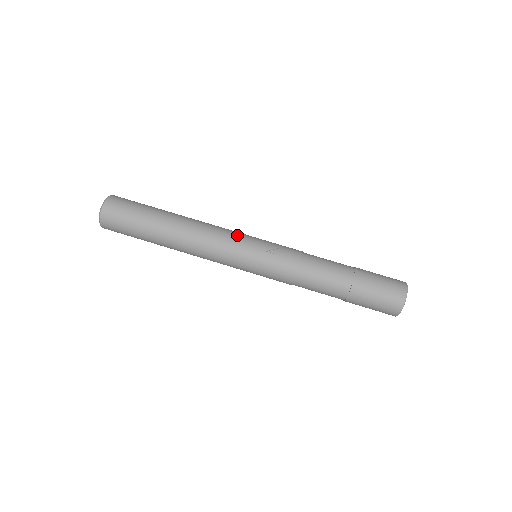
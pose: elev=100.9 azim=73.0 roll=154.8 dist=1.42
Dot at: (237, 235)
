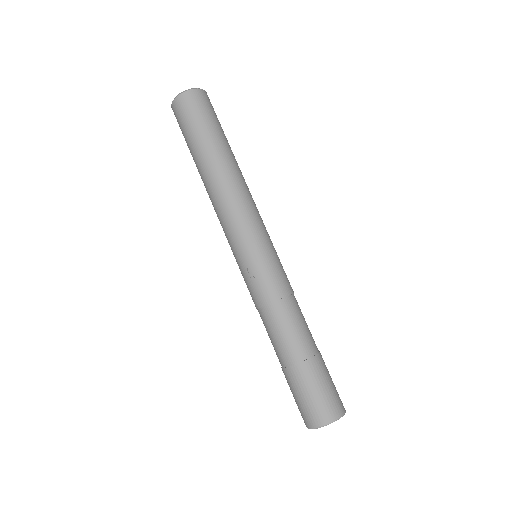
Dot at: (242, 229)
